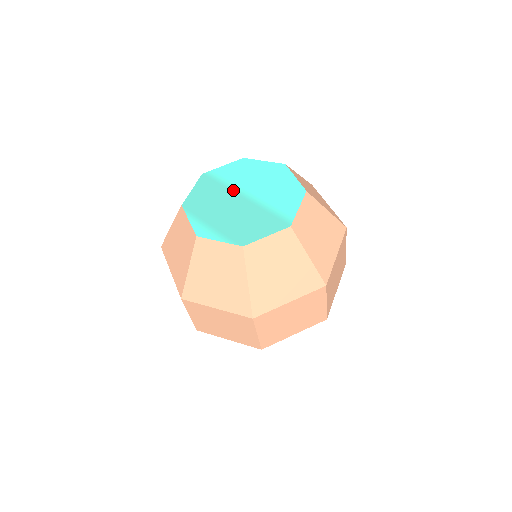
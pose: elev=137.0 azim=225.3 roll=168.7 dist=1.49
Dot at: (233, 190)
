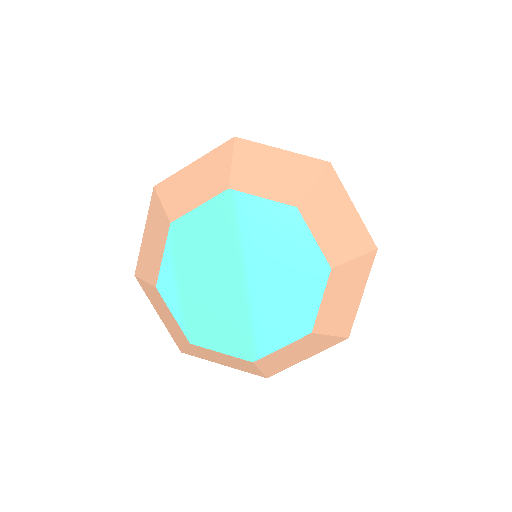
Dot at: (241, 255)
